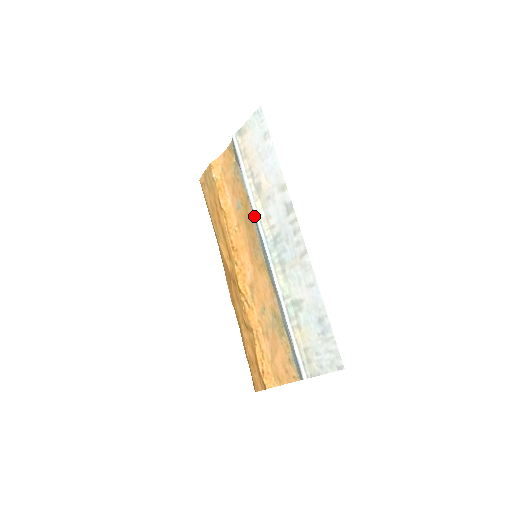
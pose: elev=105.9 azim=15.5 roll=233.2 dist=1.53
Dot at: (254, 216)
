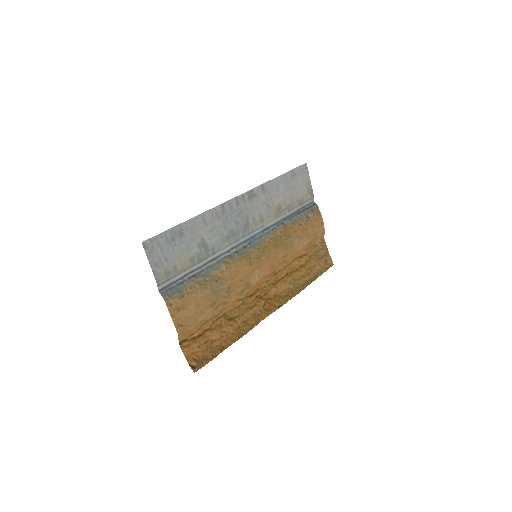
Dot at: (271, 230)
